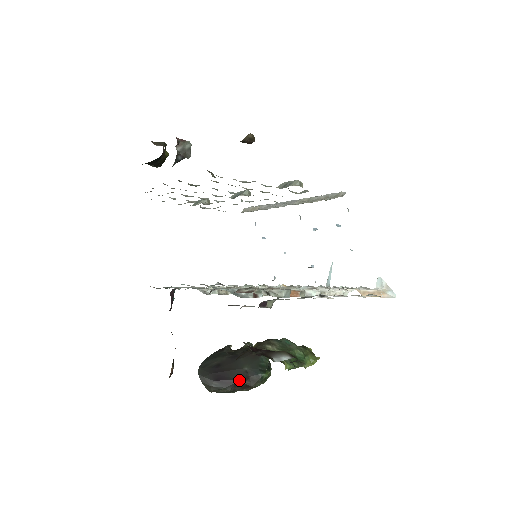
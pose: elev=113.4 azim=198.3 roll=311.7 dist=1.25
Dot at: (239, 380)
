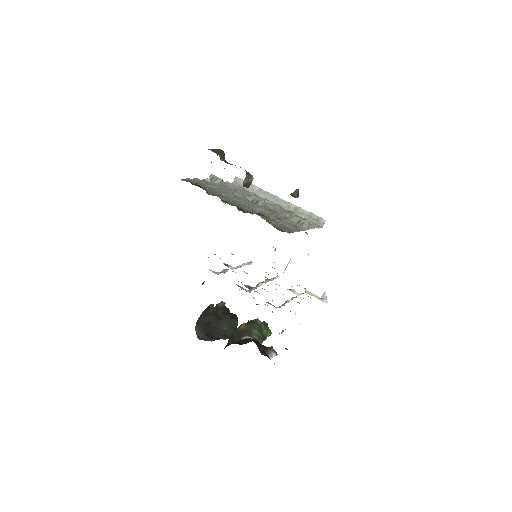
Dot at: (220, 336)
